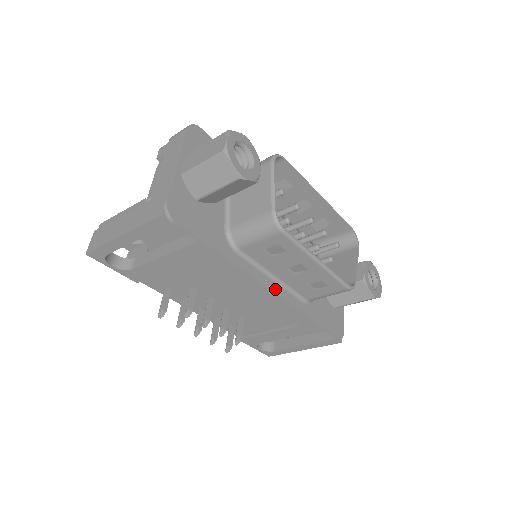
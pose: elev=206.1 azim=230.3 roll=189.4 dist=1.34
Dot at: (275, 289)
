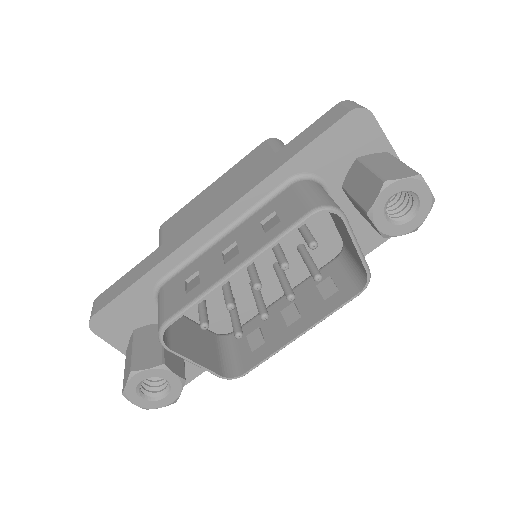
Dot at: occluded
